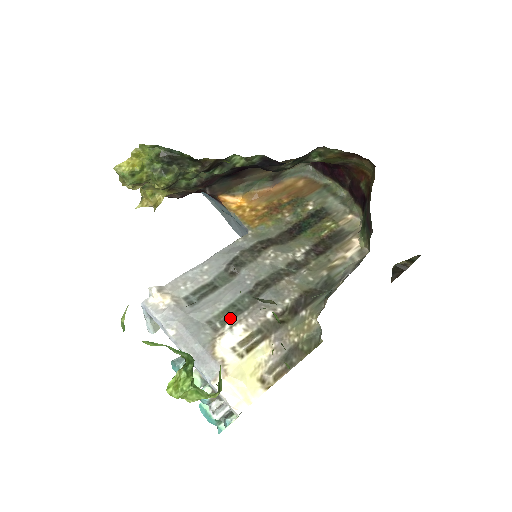
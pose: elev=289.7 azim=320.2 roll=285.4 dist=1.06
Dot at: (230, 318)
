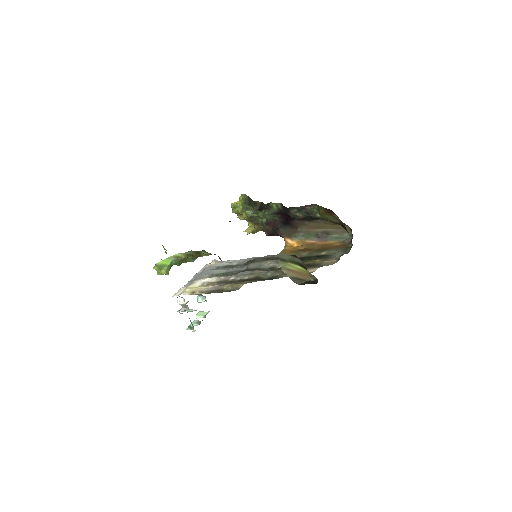
Dot at: (220, 276)
